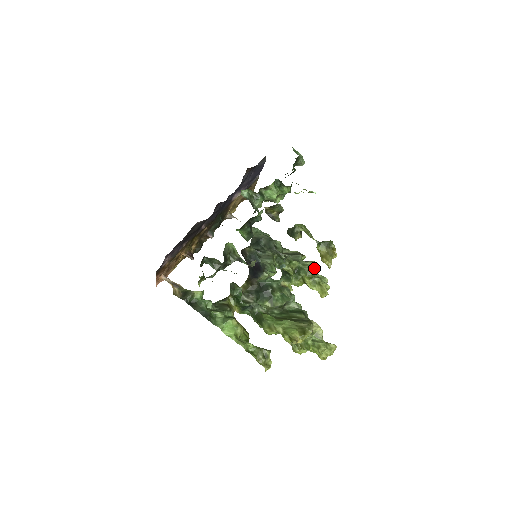
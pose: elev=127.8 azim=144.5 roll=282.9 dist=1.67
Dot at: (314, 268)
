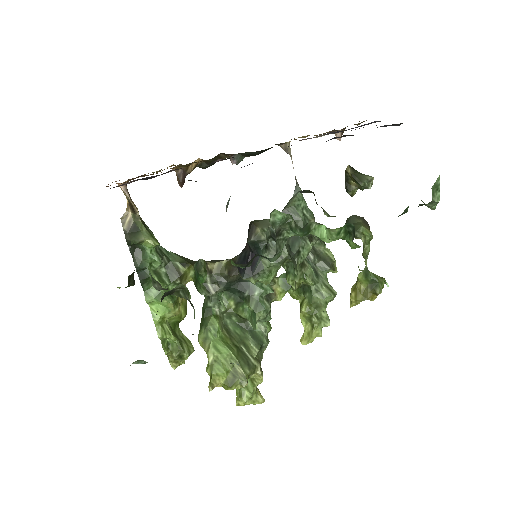
Dot at: (325, 305)
